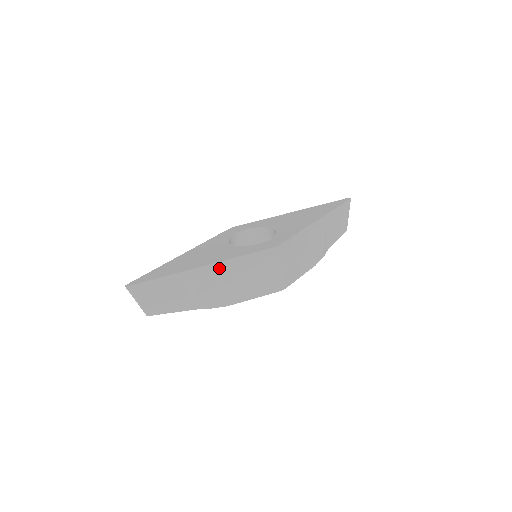
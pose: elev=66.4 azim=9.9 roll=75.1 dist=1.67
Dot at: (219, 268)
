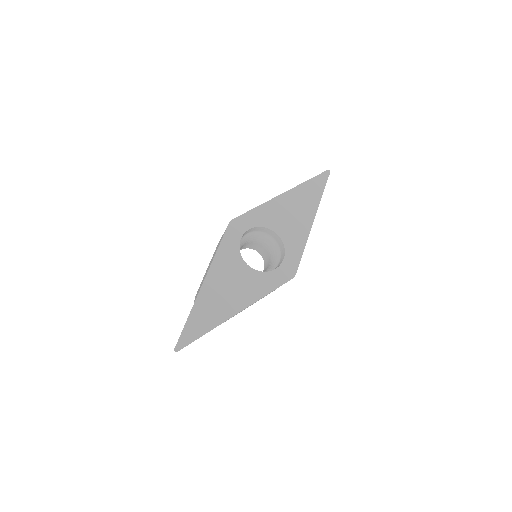
Dot at: occluded
